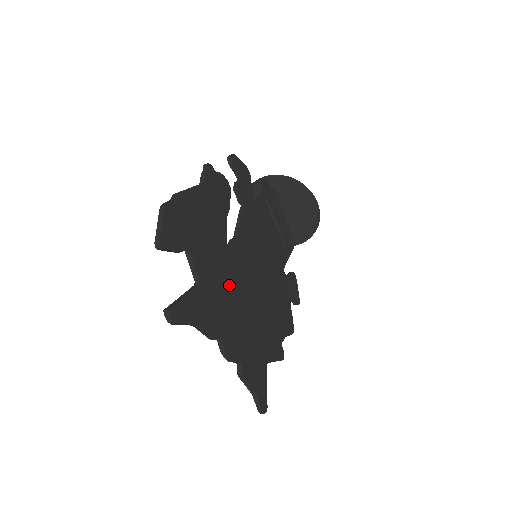
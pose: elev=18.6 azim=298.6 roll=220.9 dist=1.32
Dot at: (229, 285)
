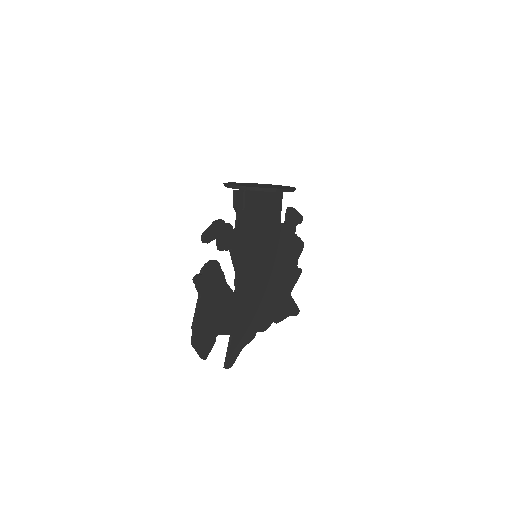
Dot at: (248, 306)
